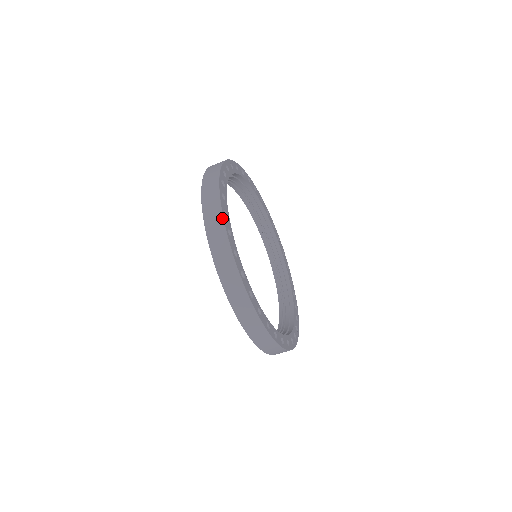
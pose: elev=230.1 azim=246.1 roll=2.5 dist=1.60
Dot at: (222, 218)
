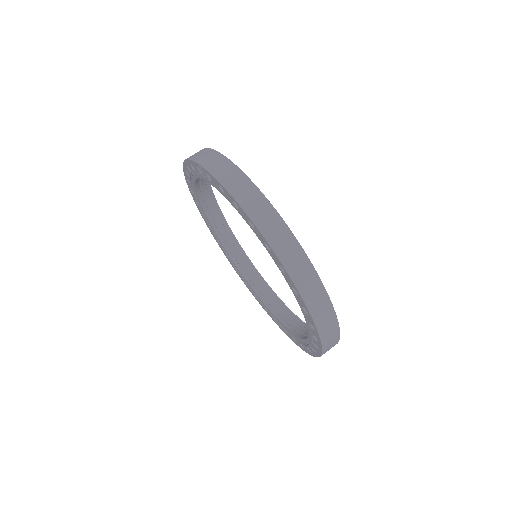
Dot at: (261, 194)
